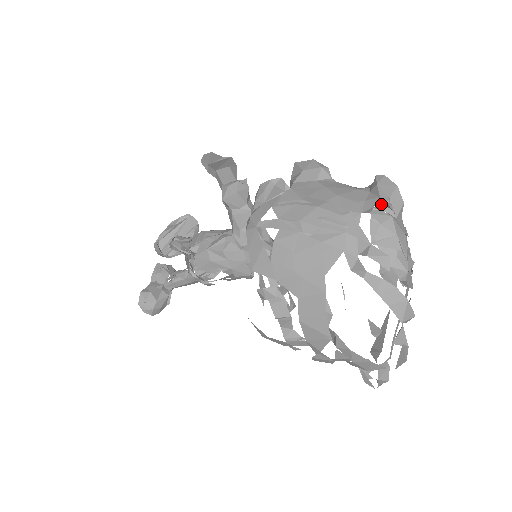
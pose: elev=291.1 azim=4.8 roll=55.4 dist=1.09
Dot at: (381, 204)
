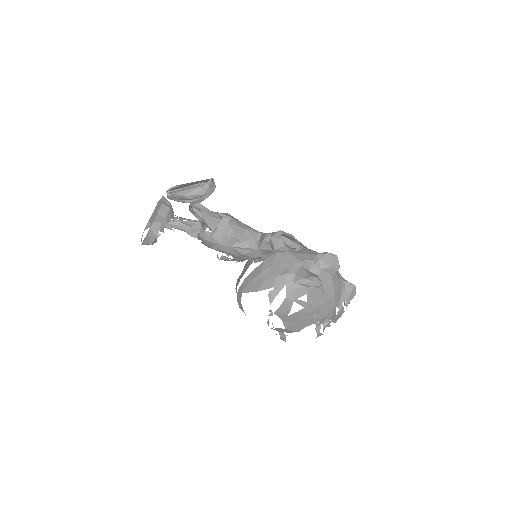
Dot at: (345, 304)
